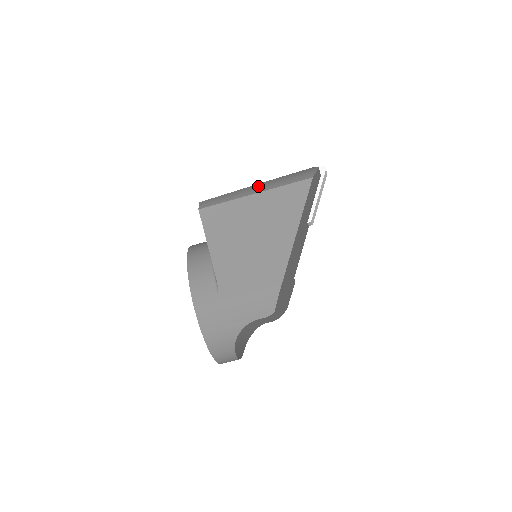
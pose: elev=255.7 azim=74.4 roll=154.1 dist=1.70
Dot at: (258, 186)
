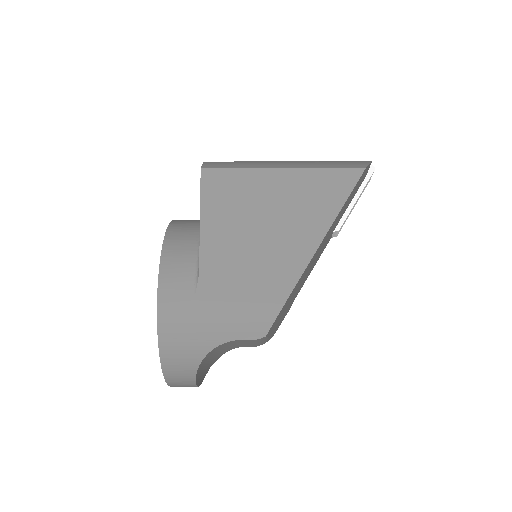
Dot at: (288, 162)
